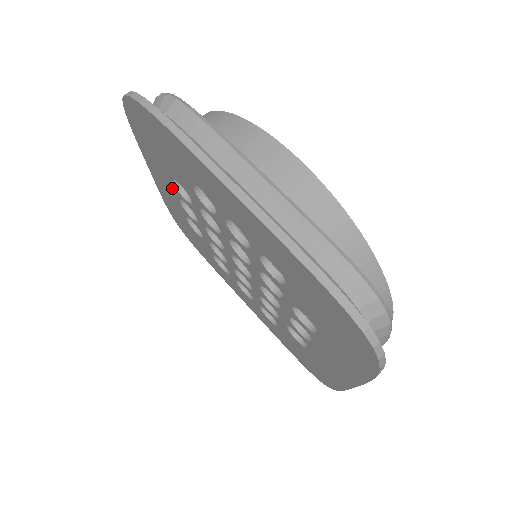
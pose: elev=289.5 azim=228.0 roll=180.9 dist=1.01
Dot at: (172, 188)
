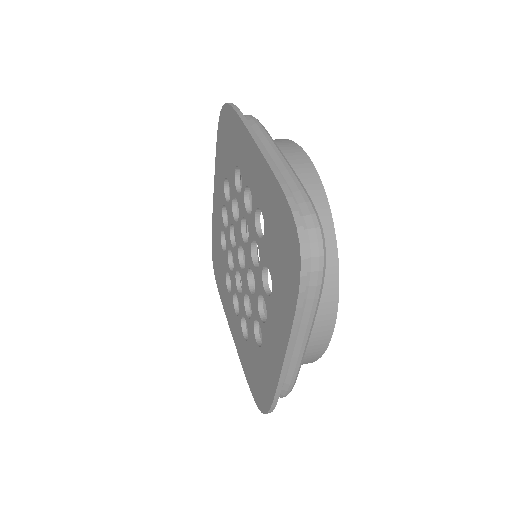
Dot at: (222, 196)
